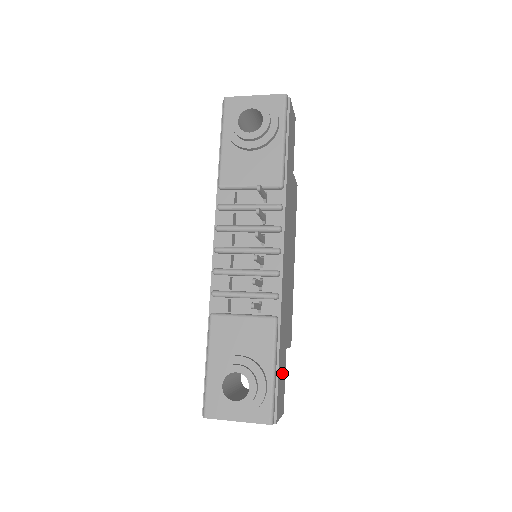
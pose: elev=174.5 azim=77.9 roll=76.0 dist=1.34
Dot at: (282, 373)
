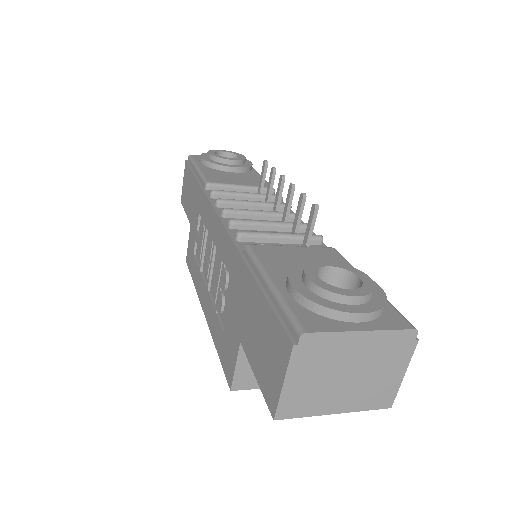
Dot at: occluded
